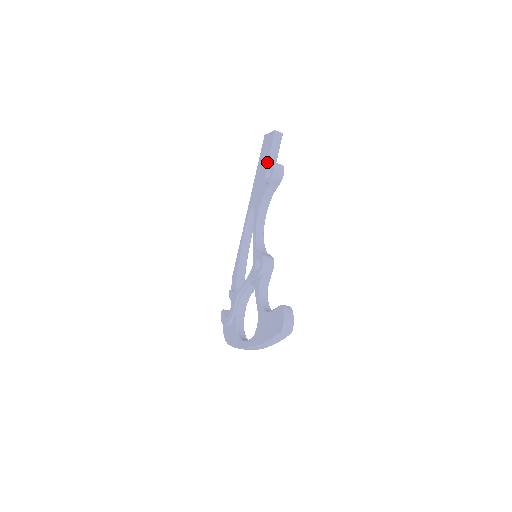
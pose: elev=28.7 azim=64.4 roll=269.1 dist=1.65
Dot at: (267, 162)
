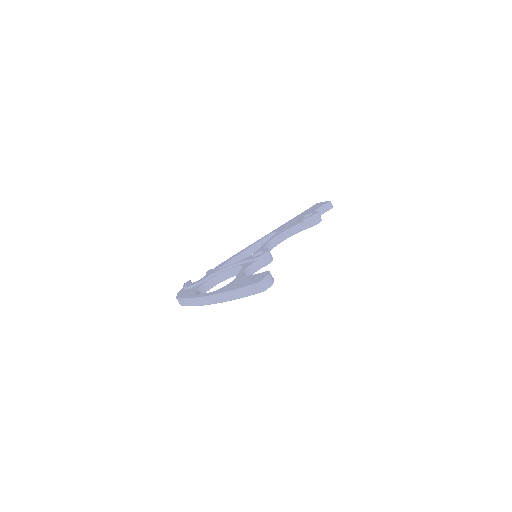
Dot at: occluded
